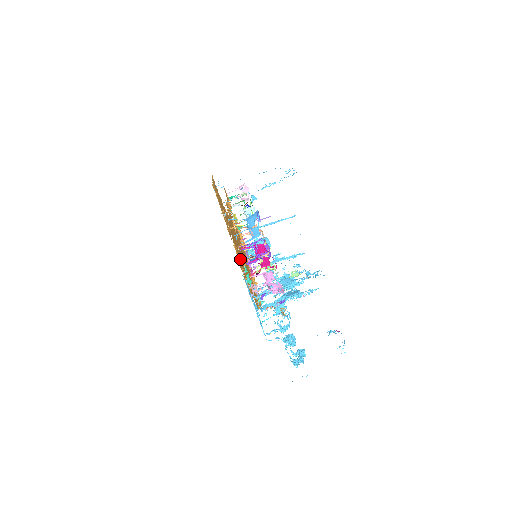
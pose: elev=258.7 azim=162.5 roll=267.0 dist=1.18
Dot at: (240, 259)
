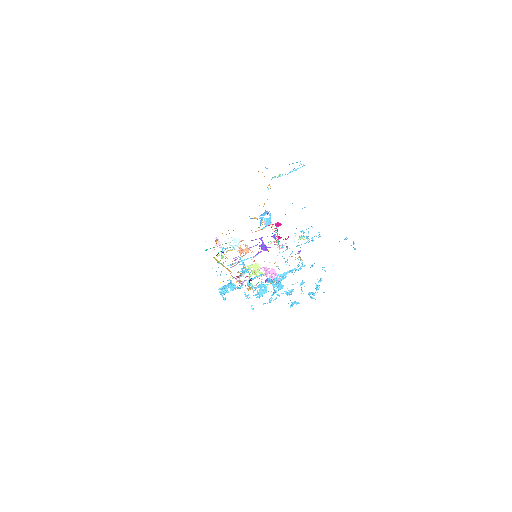
Dot at: occluded
